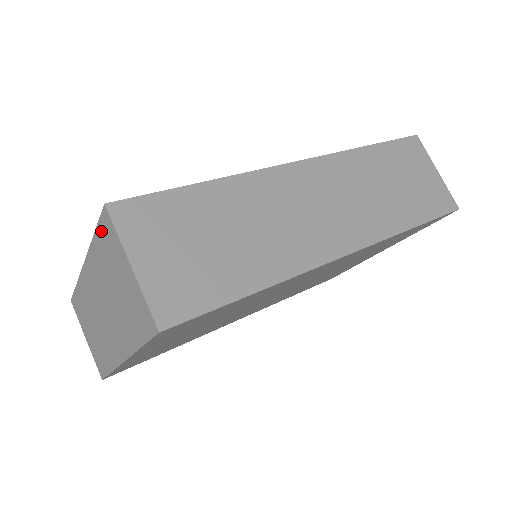
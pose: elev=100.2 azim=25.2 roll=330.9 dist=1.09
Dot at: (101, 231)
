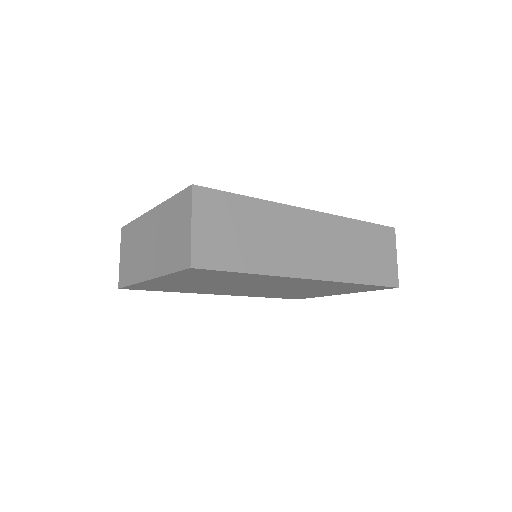
Dot at: (180, 197)
